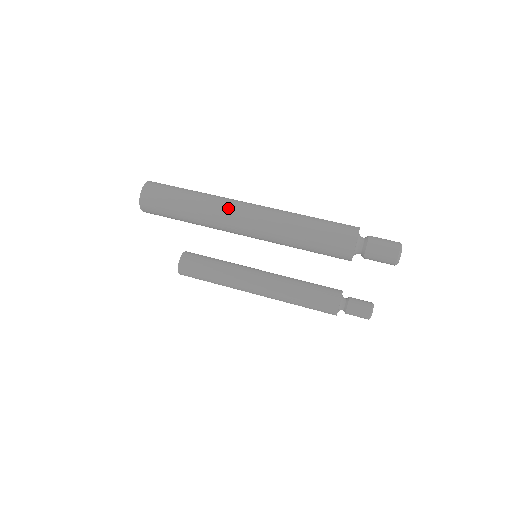
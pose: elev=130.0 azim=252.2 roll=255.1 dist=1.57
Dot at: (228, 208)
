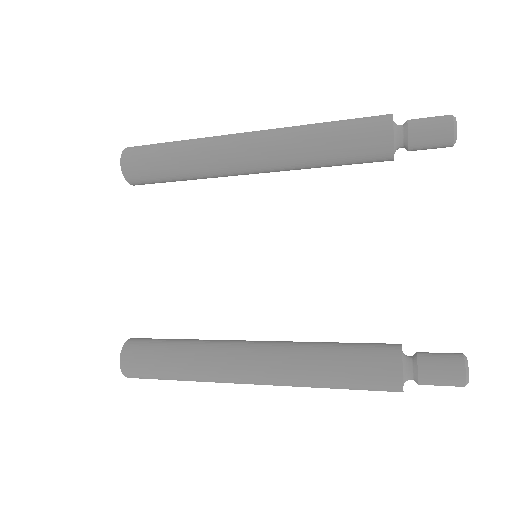
Dot at: occluded
